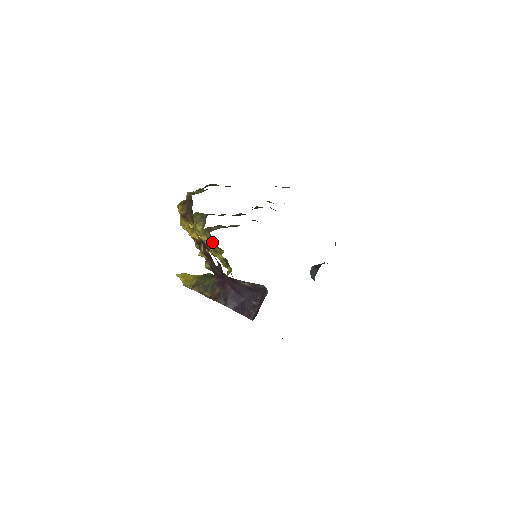
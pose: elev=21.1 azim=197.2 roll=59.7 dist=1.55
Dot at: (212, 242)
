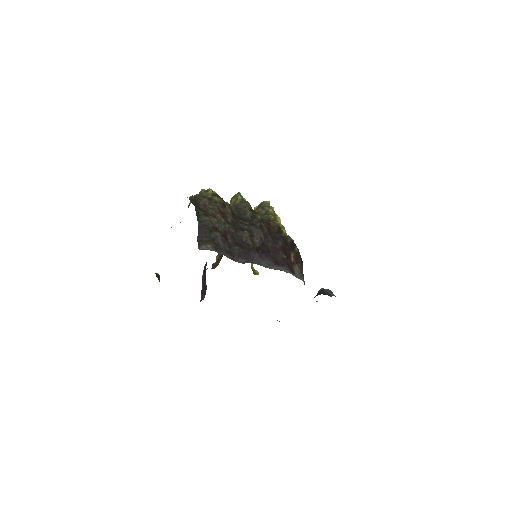
Dot at: occluded
